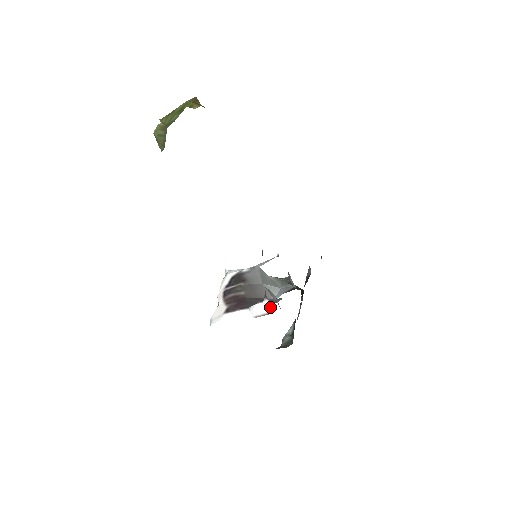
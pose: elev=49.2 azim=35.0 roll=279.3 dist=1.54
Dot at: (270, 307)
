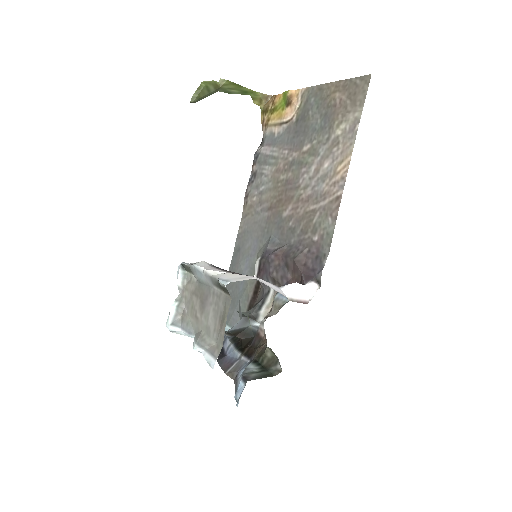
Dot at: (313, 293)
